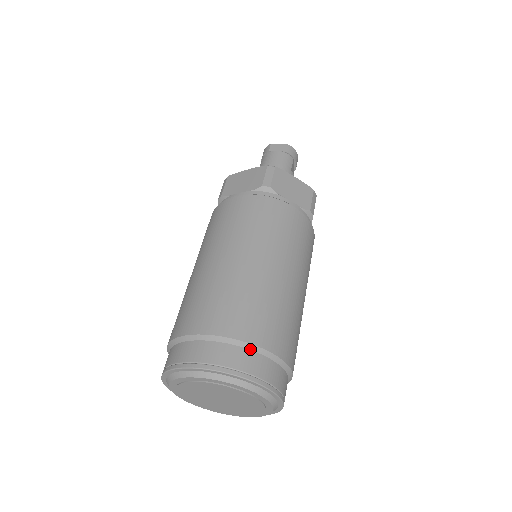
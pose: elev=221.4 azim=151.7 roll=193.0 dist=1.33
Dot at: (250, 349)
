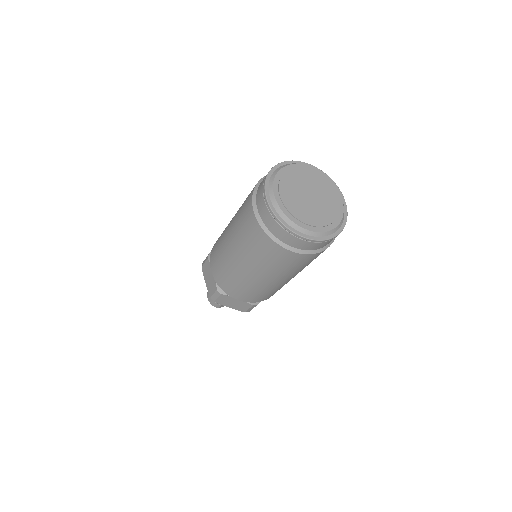
Dot at: occluded
